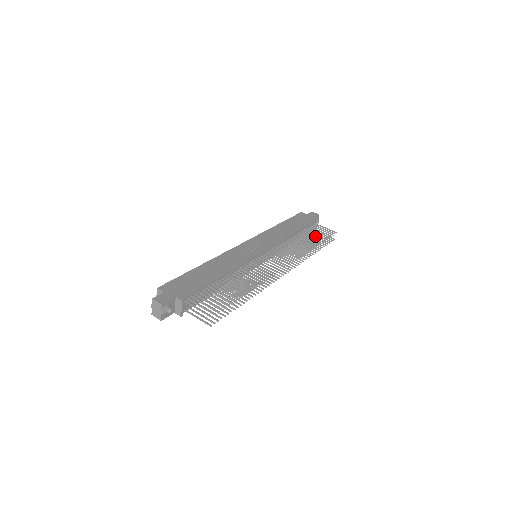
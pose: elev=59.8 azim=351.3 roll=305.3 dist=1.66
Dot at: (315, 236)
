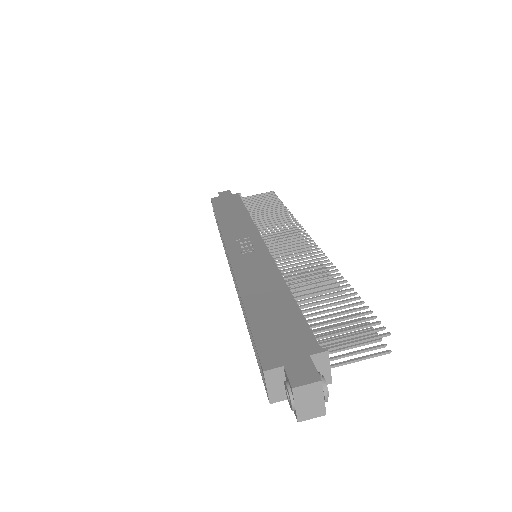
Dot at: (266, 204)
